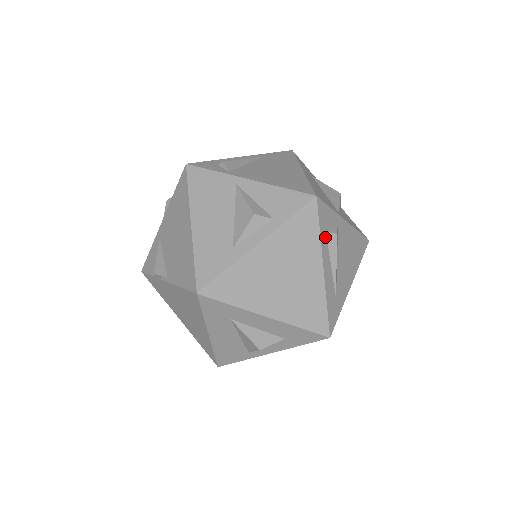
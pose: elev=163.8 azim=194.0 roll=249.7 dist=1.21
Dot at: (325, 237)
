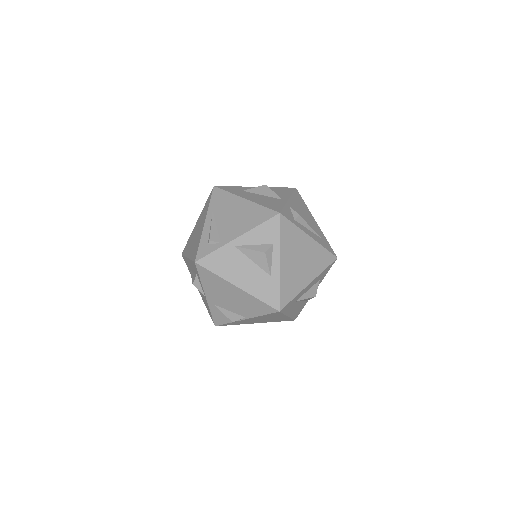
Dot at: (297, 223)
